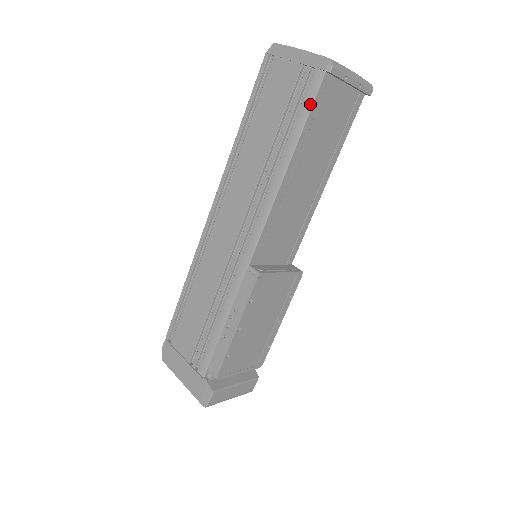
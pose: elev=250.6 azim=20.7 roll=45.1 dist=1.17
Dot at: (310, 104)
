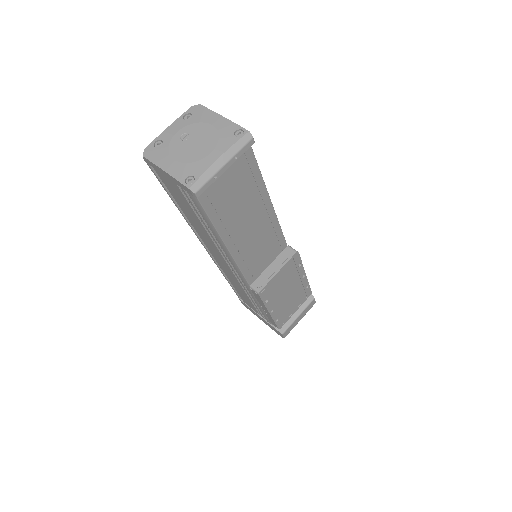
Dot at: (203, 212)
